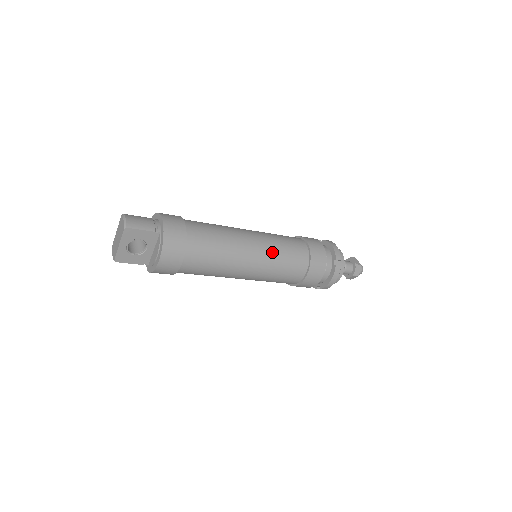
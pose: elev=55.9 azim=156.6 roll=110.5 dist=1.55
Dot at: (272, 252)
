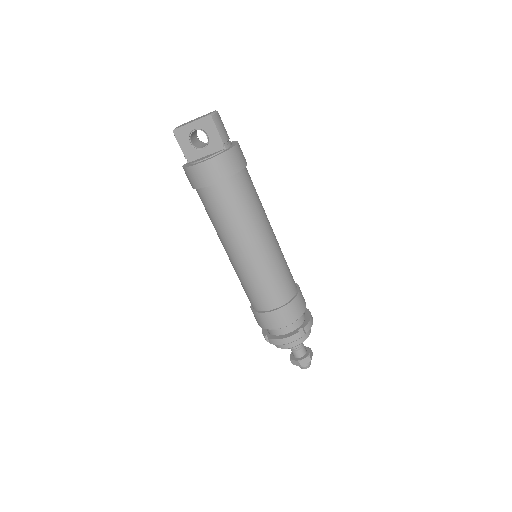
Dot at: (273, 262)
